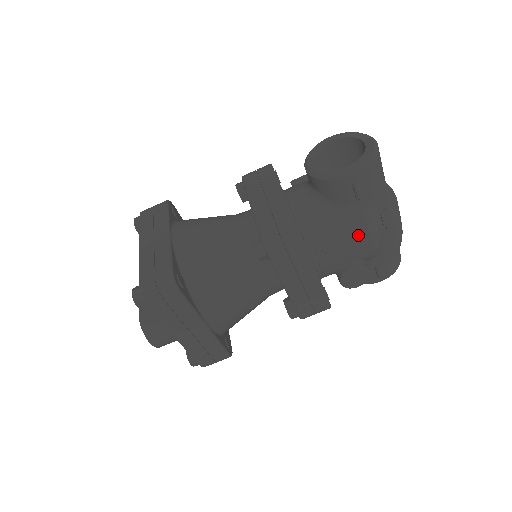
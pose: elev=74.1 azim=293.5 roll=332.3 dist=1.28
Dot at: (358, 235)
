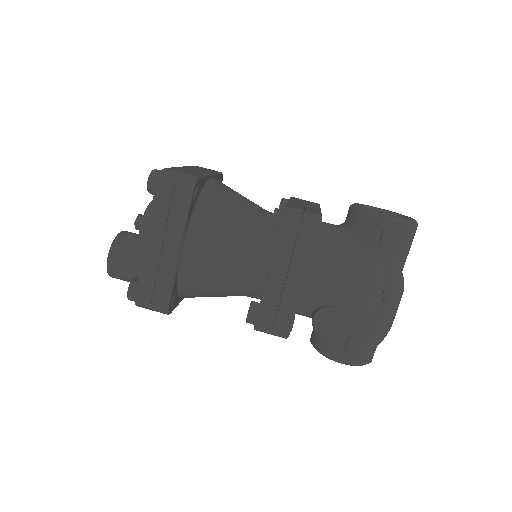
Dot at: (360, 277)
